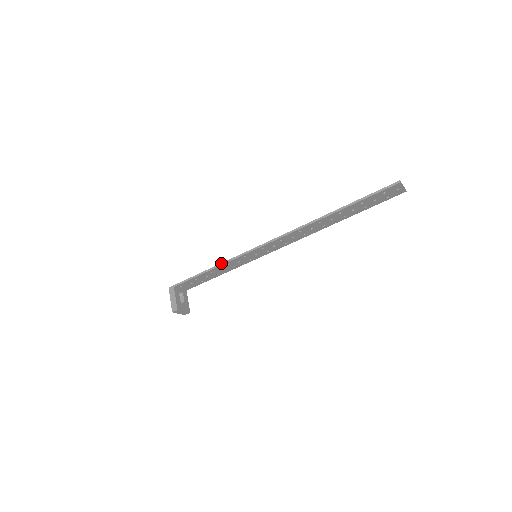
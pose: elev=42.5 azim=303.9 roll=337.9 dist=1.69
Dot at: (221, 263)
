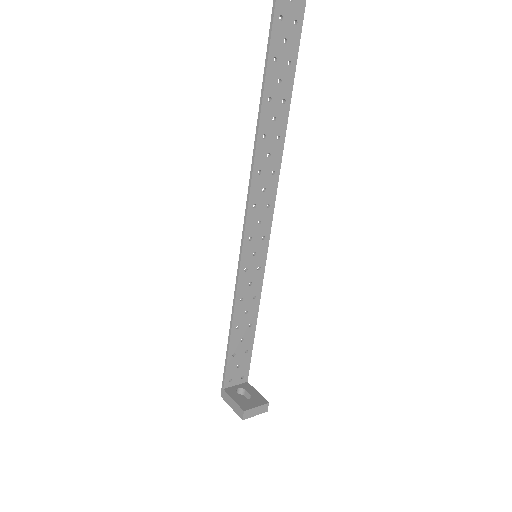
Dot at: occluded
